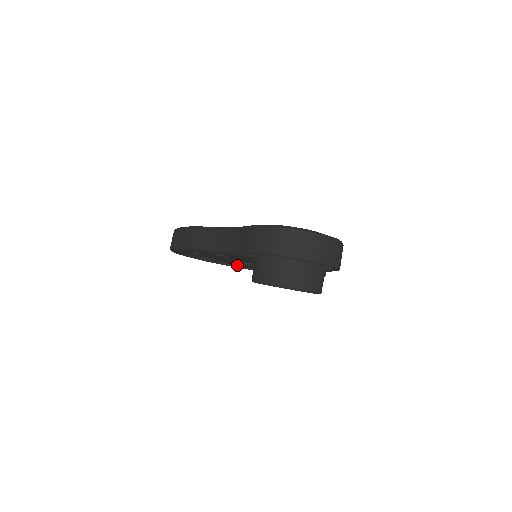
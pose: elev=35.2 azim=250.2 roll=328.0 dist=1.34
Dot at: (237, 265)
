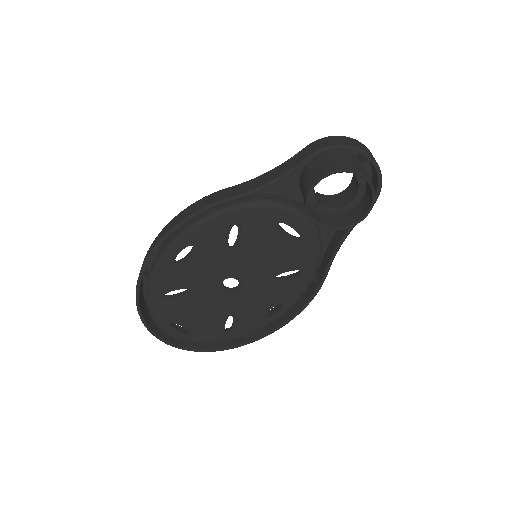
Dot at: (192, 330)
